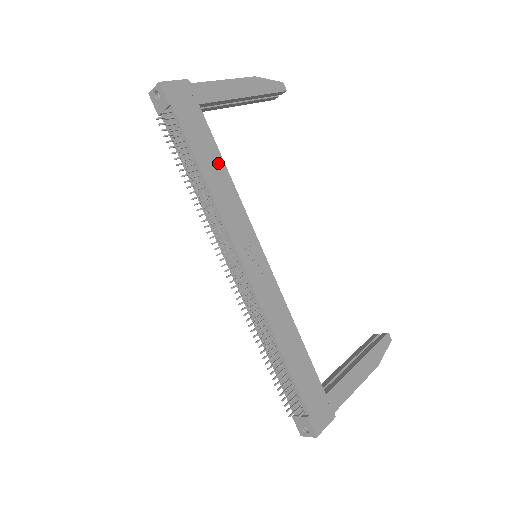
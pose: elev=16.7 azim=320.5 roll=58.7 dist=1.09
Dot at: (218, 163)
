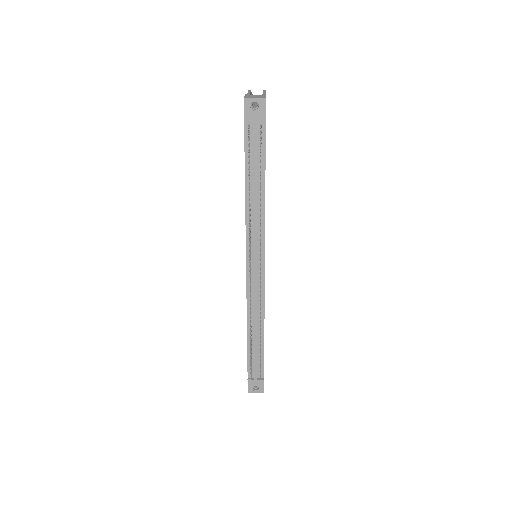
Dot at: occluded
